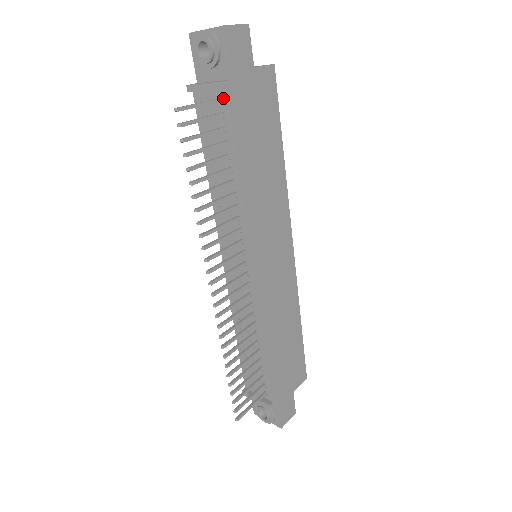
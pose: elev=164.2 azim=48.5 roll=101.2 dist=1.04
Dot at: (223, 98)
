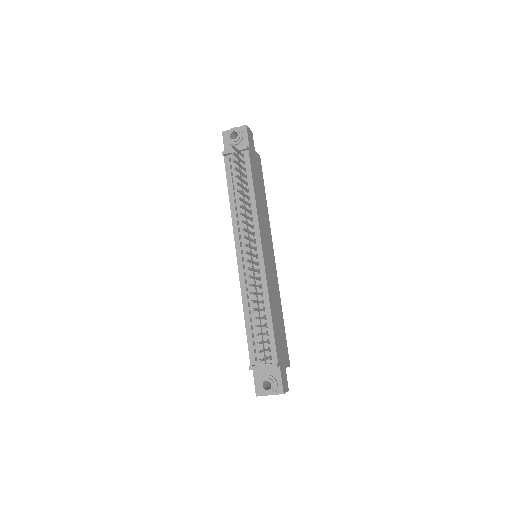
Dot at: (245, 155)
